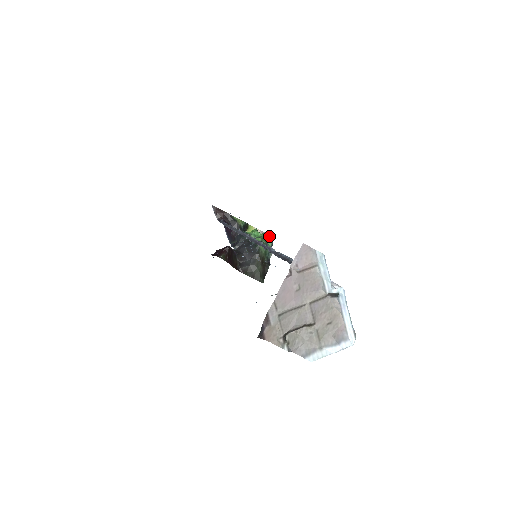
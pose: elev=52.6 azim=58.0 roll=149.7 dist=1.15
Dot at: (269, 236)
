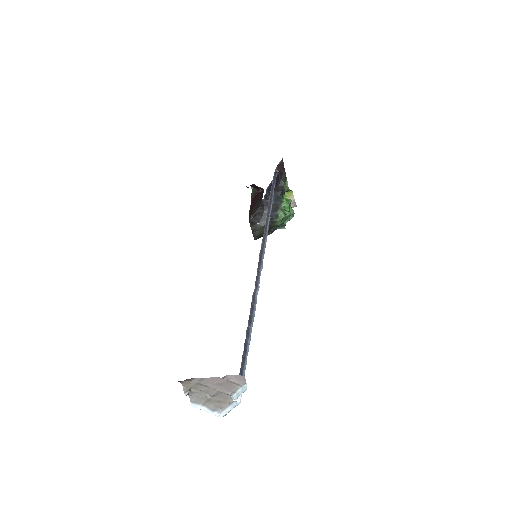
Dot at: (293, 214)
